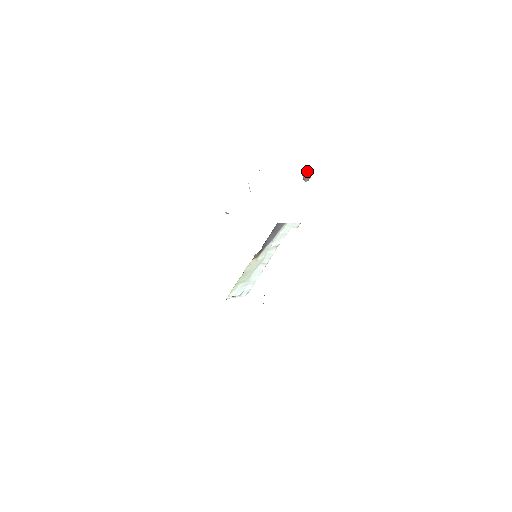
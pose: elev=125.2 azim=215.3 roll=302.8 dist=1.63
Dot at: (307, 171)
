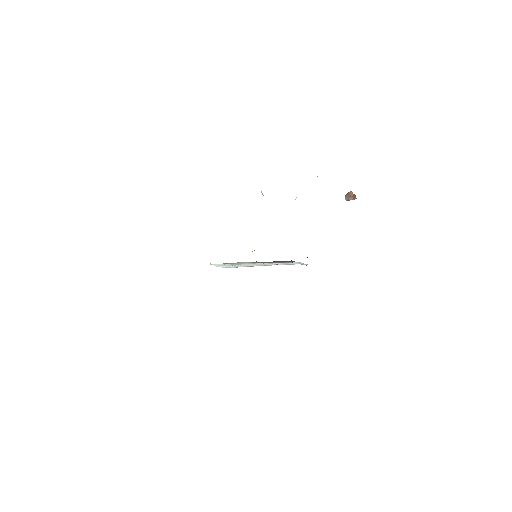
Dot at: (353, 194)
